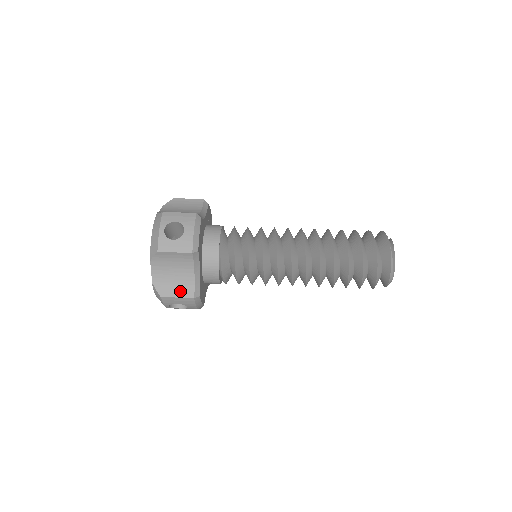
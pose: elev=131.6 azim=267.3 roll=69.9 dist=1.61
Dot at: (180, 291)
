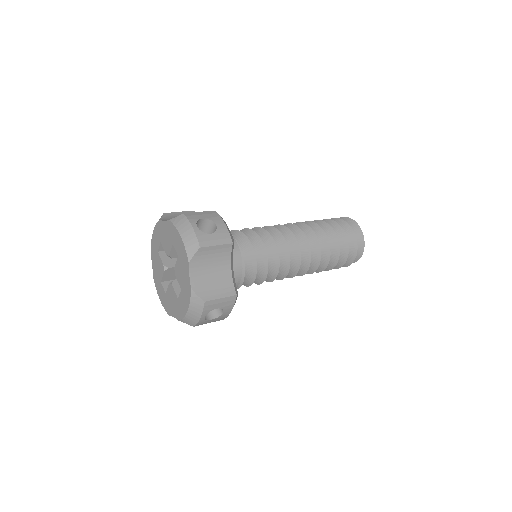
Dot at: (221, 291)
